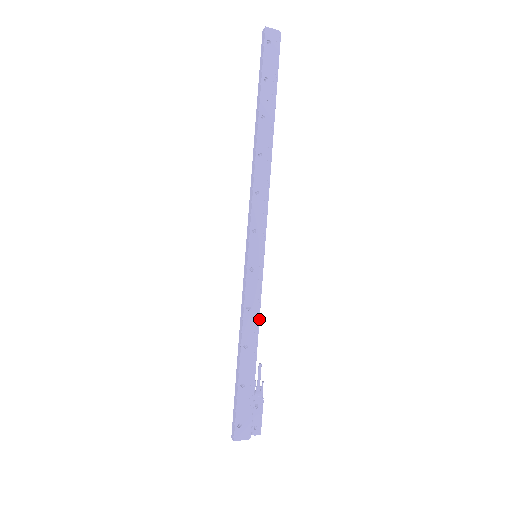
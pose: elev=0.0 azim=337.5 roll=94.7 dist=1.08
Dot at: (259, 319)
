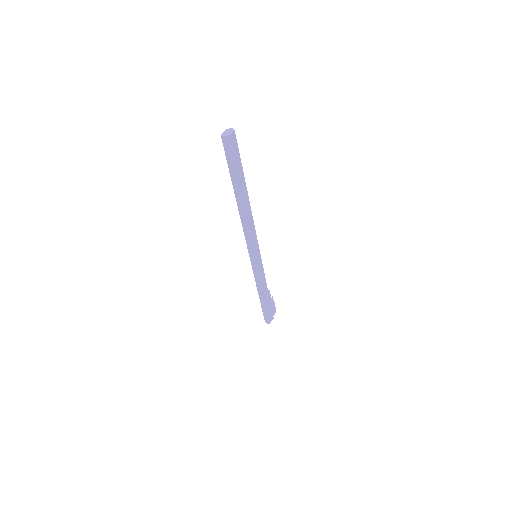
Dot at: (265, 278)
